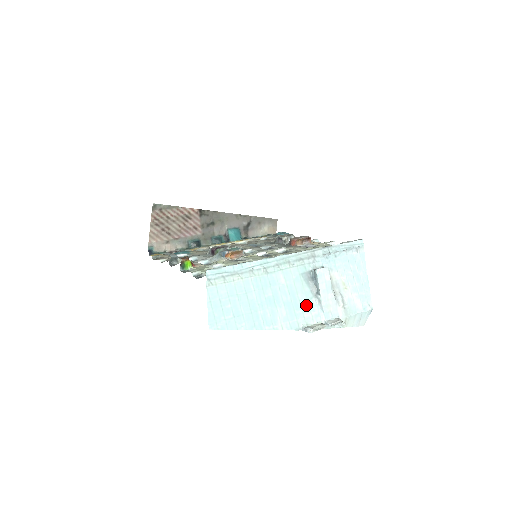
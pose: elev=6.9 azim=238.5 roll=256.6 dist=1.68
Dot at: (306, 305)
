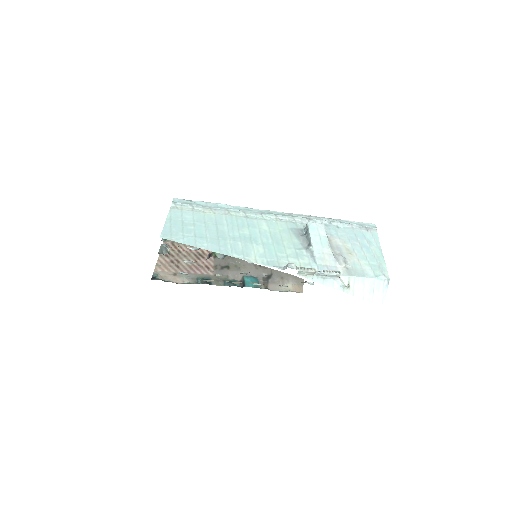
Dot at: (293, 252)
